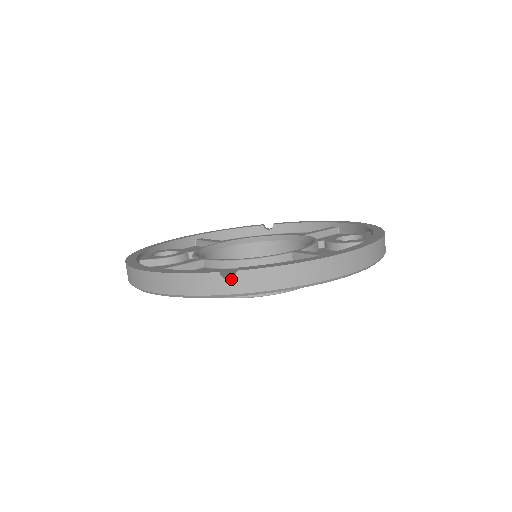
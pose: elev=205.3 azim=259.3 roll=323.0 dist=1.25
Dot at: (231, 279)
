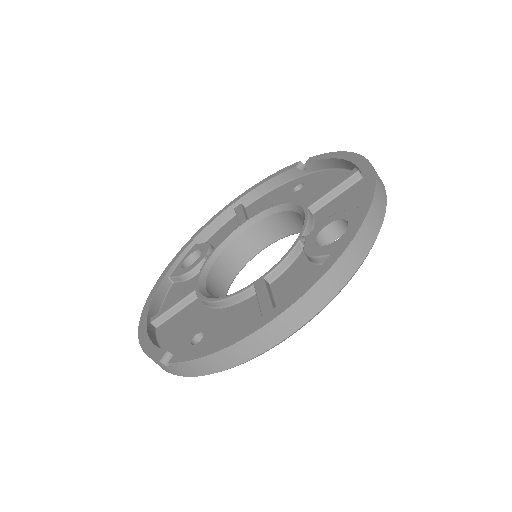
Dot at: (170, 367)
